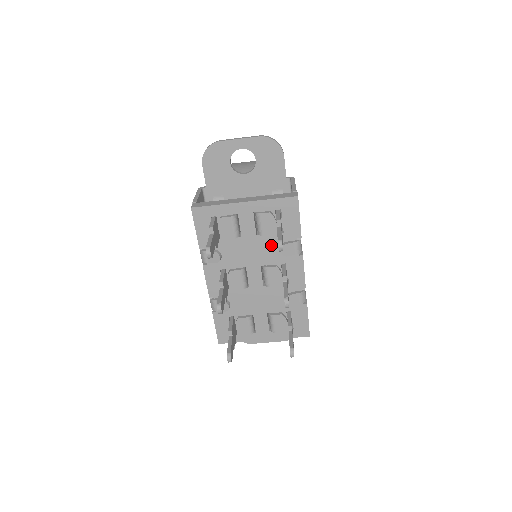
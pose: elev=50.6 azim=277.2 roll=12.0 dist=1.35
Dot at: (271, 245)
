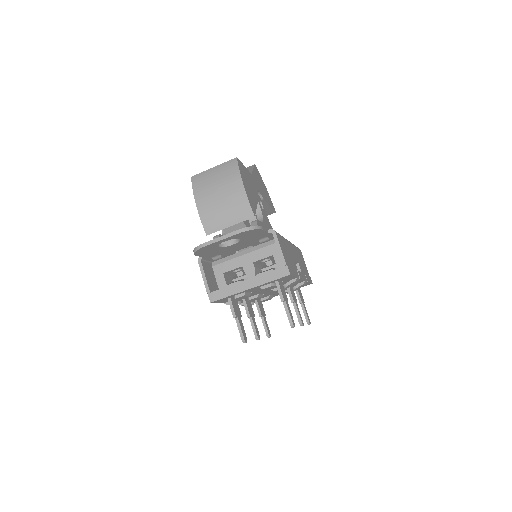
Dot at: occluded
